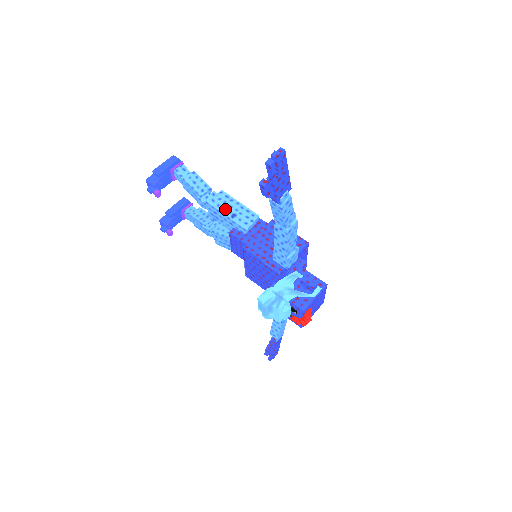
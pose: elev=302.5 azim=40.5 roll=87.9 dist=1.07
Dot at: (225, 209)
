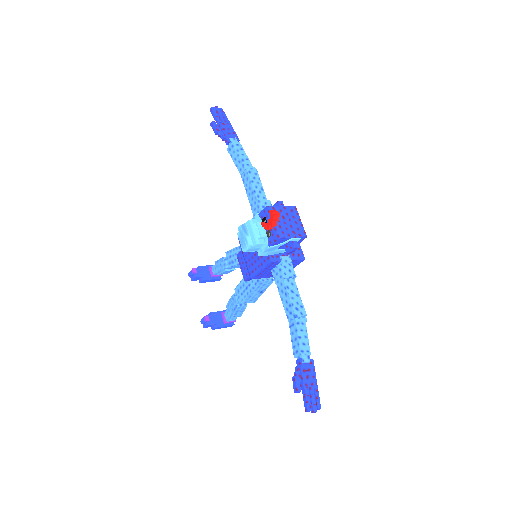
Dot at: occluded
